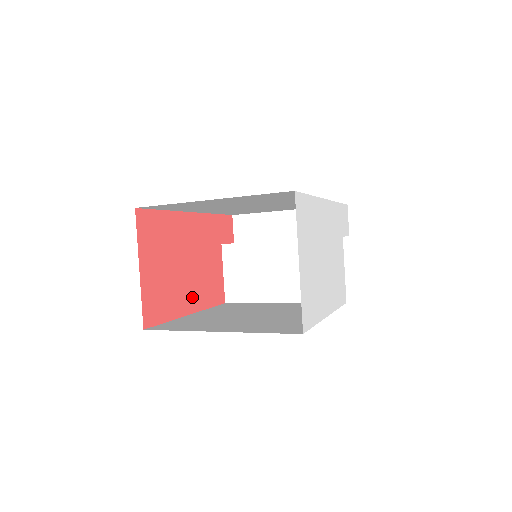
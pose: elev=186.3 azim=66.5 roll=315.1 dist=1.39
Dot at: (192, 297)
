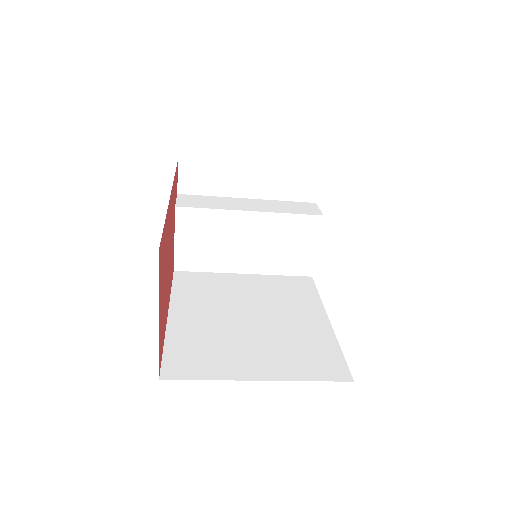
Dot at: (168, 295)
